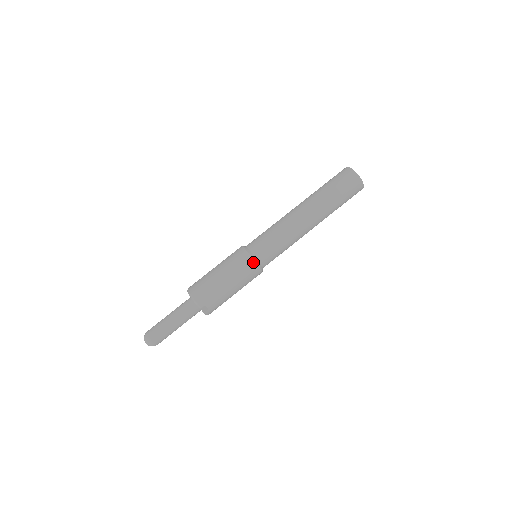
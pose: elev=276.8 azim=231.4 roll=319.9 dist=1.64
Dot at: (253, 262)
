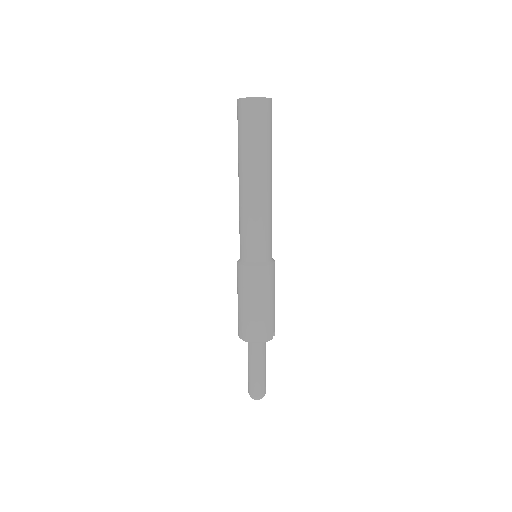
Dot at: (271, 267)
